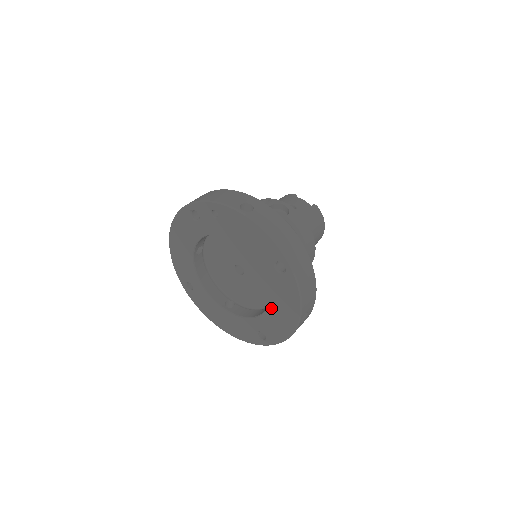
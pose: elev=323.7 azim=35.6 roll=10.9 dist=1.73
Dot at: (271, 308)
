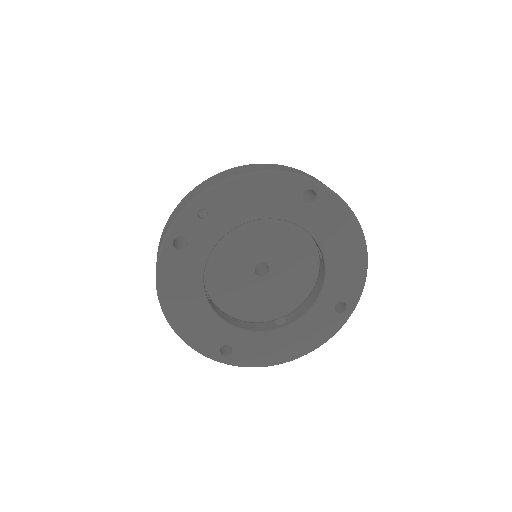
Dot at: (330, 259)
